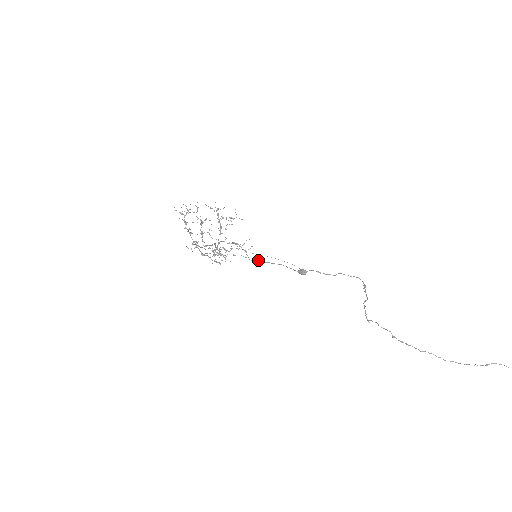
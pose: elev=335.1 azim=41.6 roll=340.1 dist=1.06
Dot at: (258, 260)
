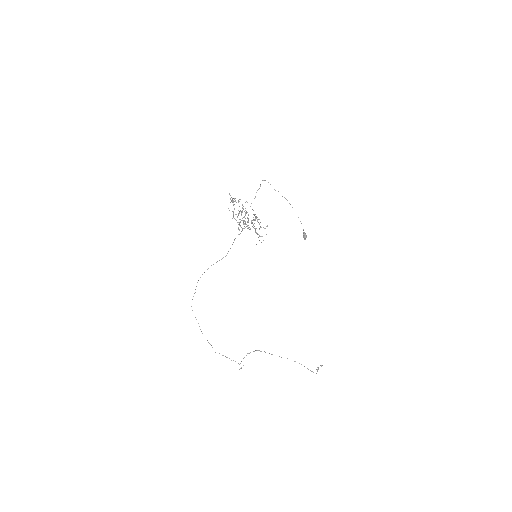
Dot at: occluded
